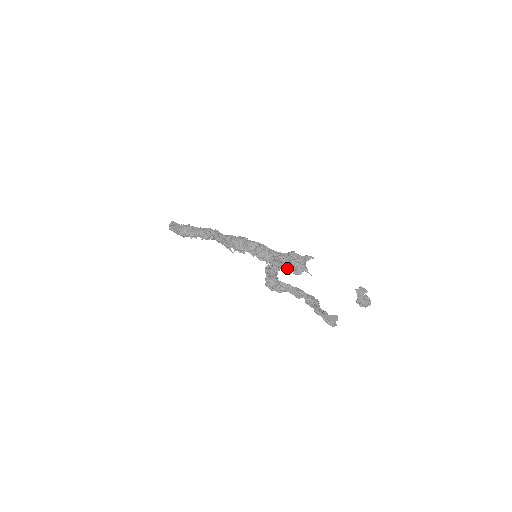
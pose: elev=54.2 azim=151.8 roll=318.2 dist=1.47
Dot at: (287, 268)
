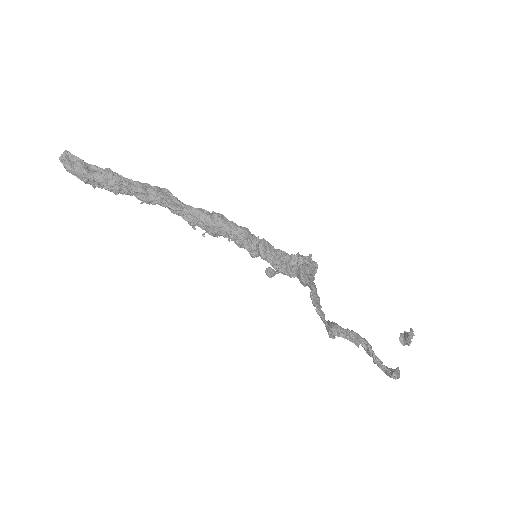
Dot at: occluded
